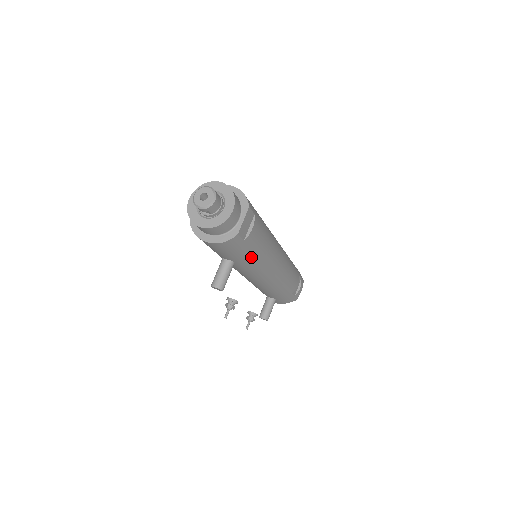
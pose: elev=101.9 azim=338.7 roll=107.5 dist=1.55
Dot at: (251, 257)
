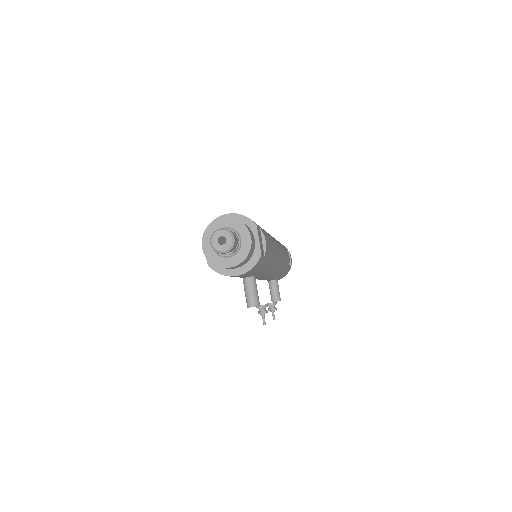
Dot at: (268, 263)
